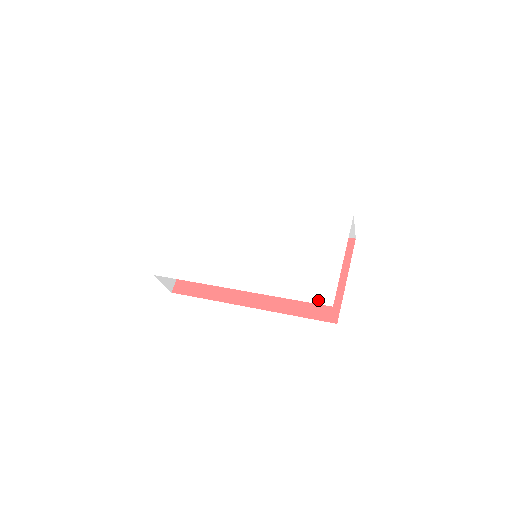
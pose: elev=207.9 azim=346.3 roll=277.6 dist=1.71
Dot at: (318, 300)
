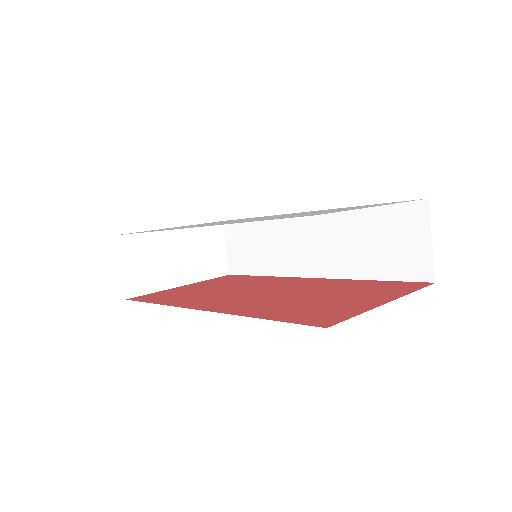
Dot at: occluded
